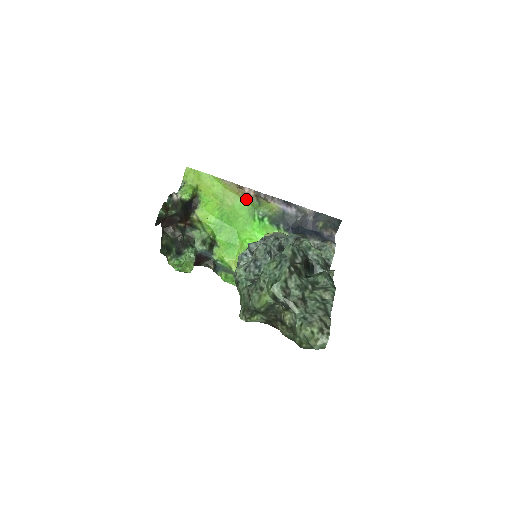
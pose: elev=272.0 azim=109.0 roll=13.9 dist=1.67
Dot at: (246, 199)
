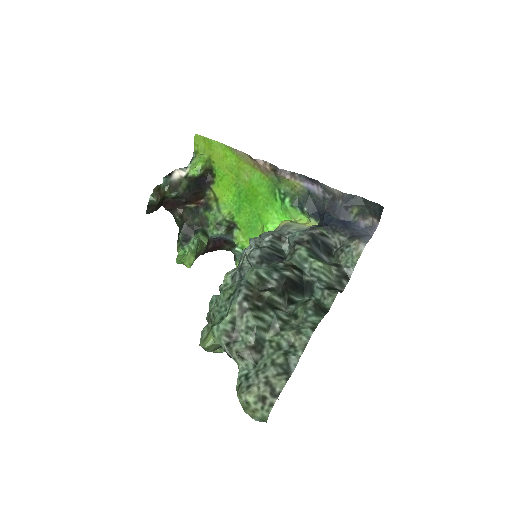
Dot at: (264, 173)
